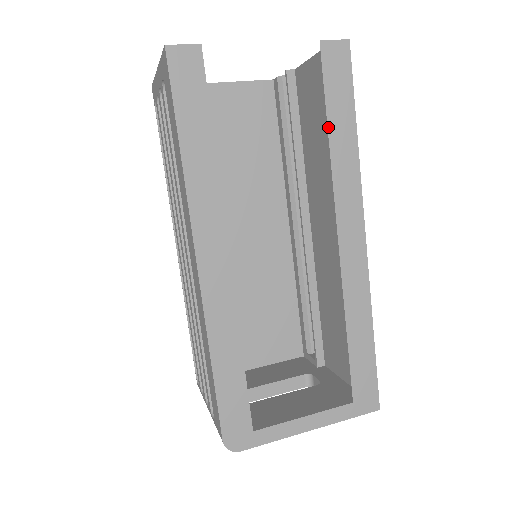
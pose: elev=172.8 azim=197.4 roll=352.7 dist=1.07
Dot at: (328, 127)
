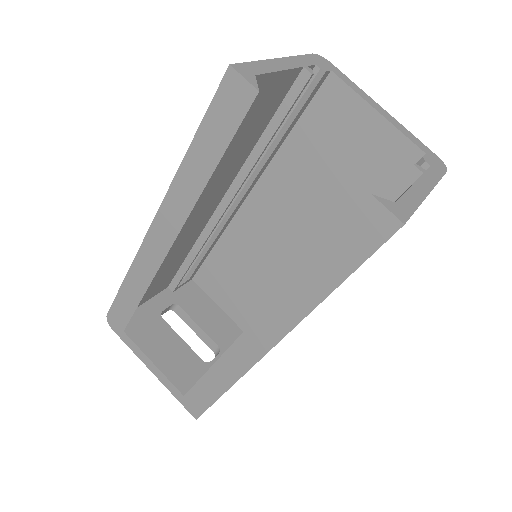
Dot at: (311, 260)
